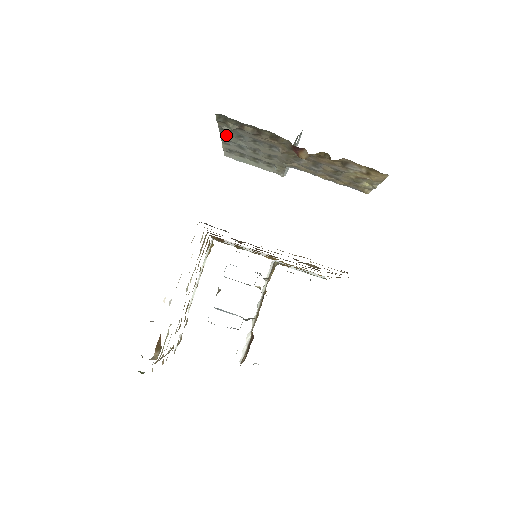
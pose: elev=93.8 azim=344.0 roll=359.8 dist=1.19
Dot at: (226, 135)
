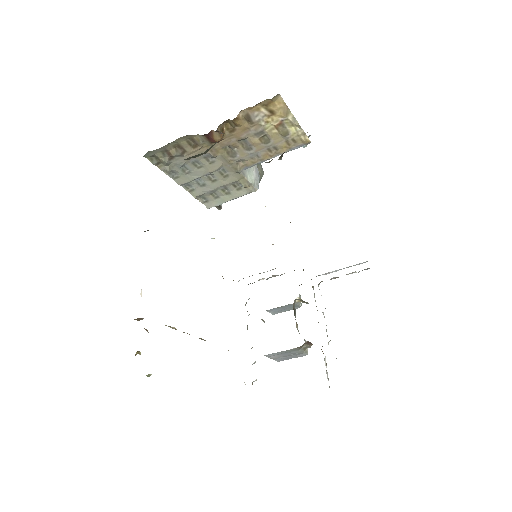
Dot at: (179, 178)
